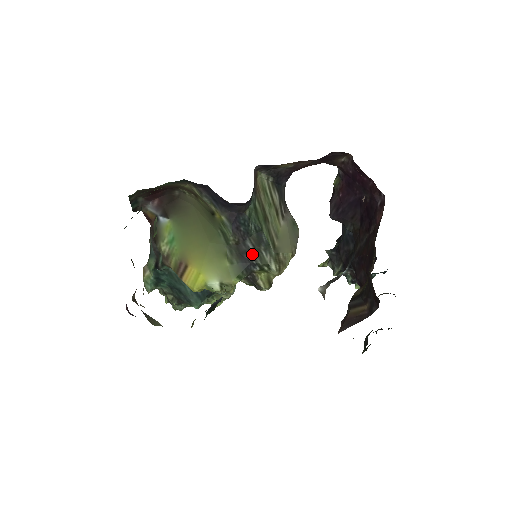
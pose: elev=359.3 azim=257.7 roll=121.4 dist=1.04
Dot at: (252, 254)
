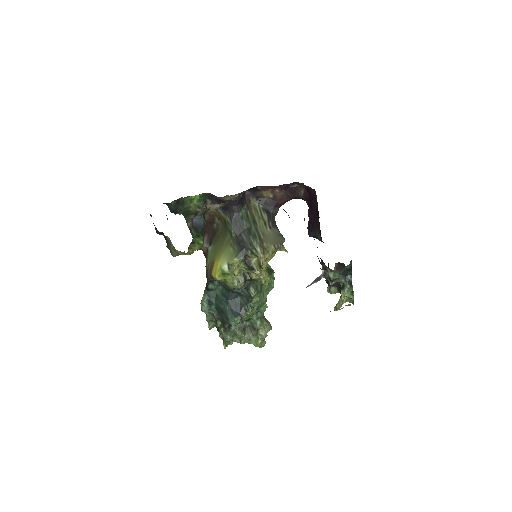
Dot at: (245, 242)
